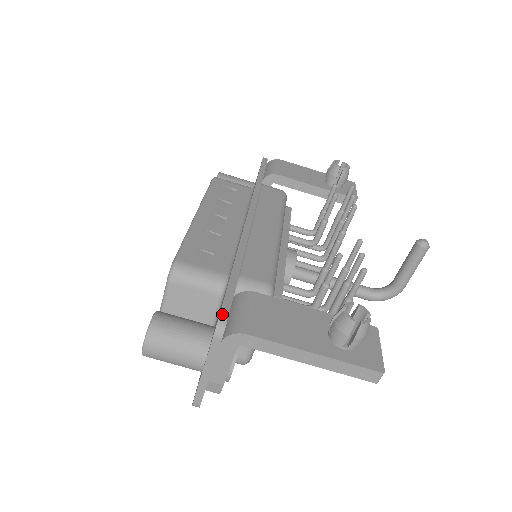
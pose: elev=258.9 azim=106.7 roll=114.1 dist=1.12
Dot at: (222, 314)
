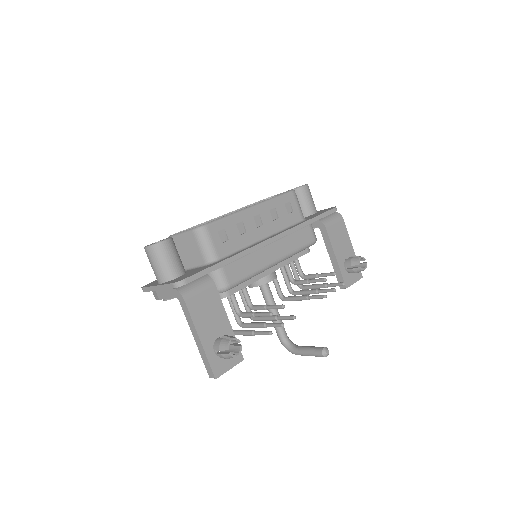
Dot at: (187, 279)
